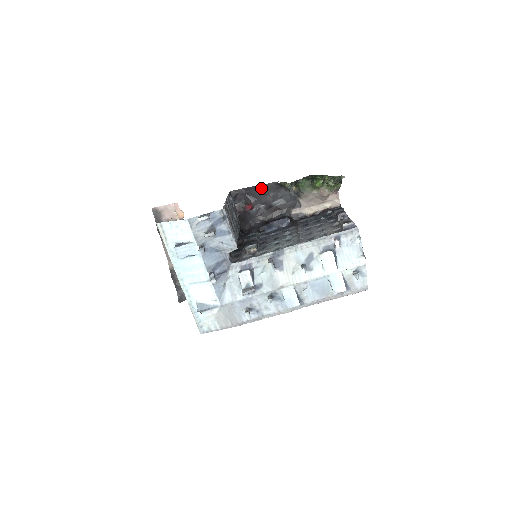
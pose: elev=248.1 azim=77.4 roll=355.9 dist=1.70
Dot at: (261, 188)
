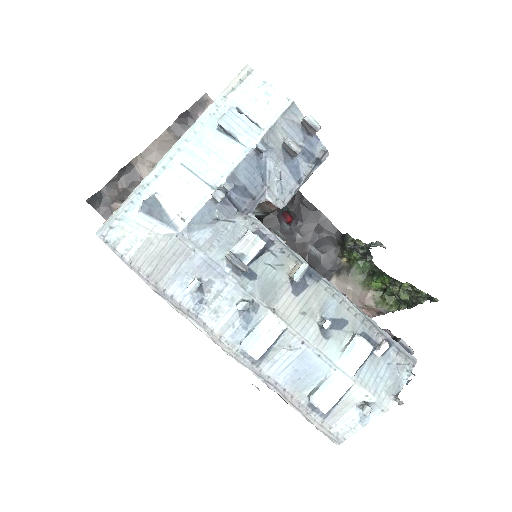
Dot at: (321, 219)
